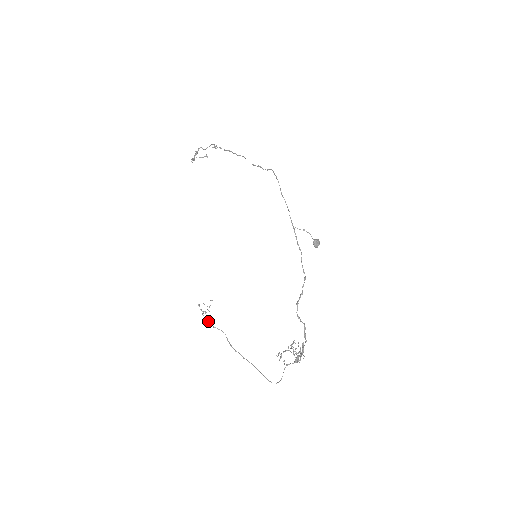
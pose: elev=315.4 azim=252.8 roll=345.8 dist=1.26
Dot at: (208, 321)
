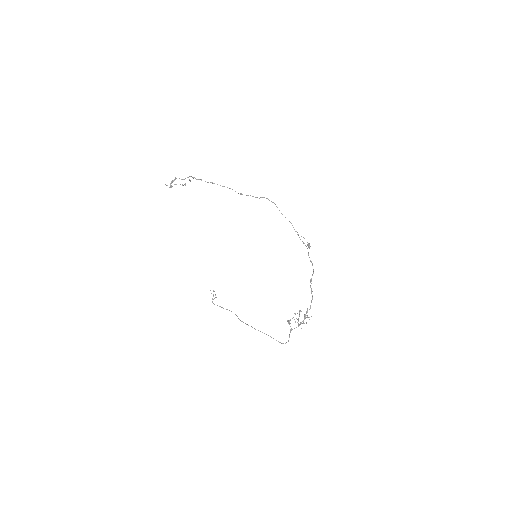
Dot at: occluded
